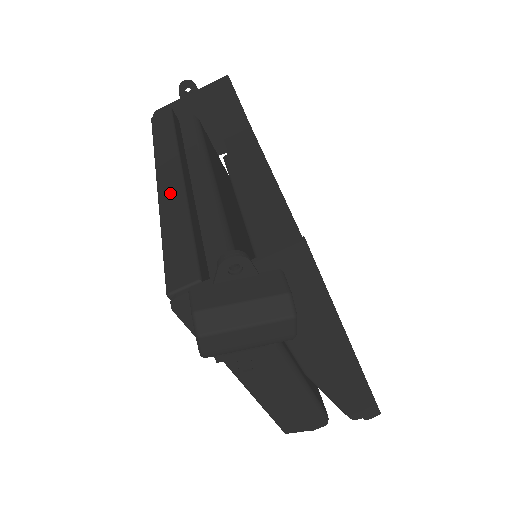
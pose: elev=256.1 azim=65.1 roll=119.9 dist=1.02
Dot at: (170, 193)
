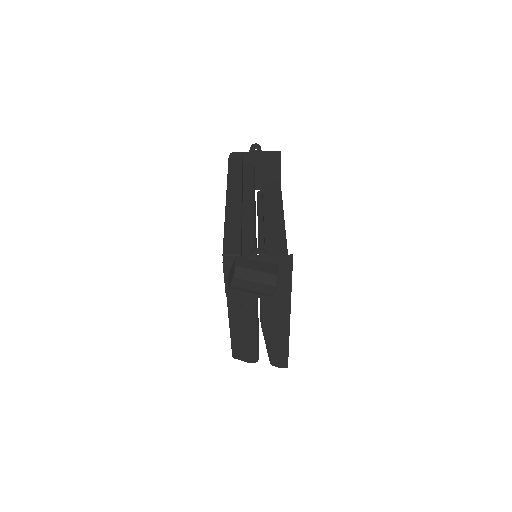
Dot at: (233, 207)
